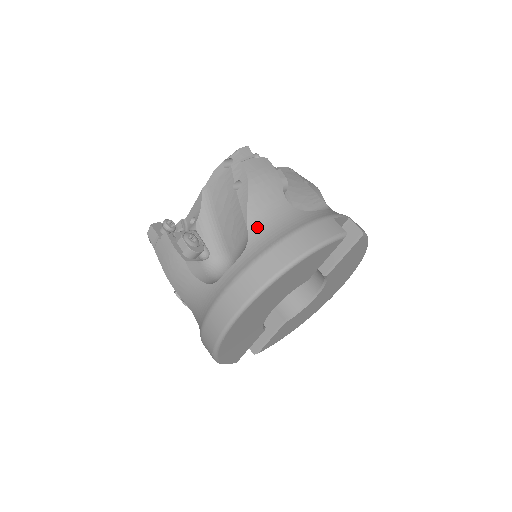
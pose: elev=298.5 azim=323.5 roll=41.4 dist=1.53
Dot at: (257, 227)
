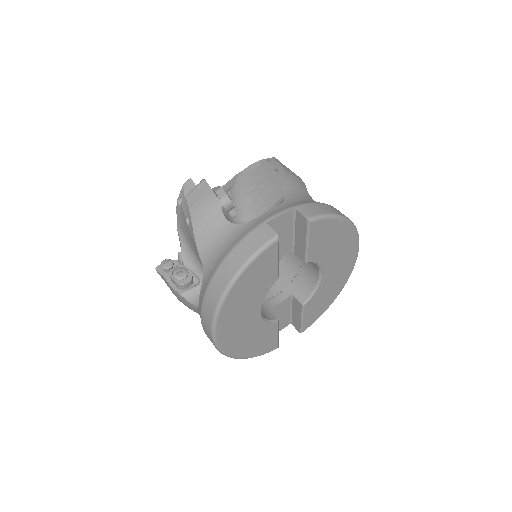
Dot at: (206, 256)
